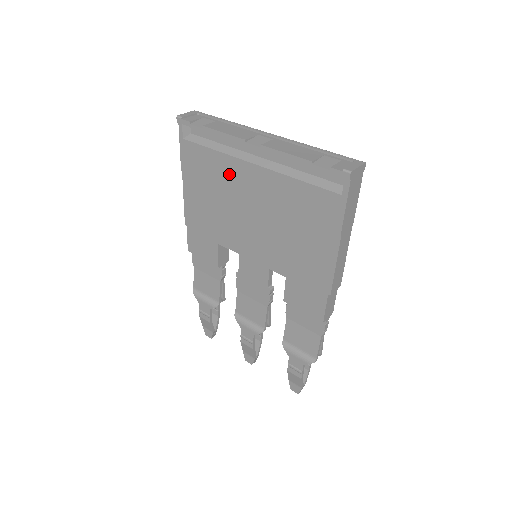
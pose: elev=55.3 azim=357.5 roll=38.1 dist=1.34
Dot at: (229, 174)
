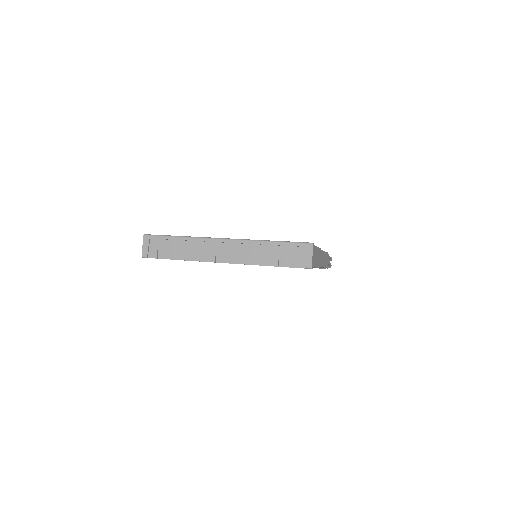
Dot at: occluded
